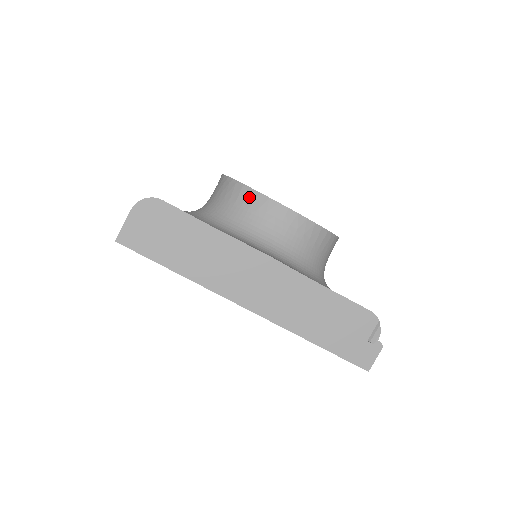
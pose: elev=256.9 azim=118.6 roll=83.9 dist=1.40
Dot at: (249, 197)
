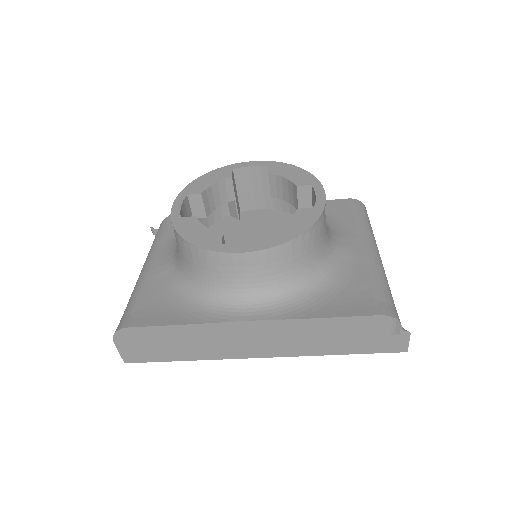
Dot at: (201, 256)
